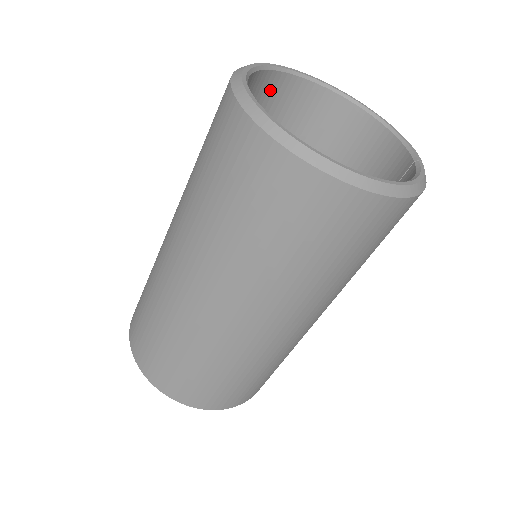
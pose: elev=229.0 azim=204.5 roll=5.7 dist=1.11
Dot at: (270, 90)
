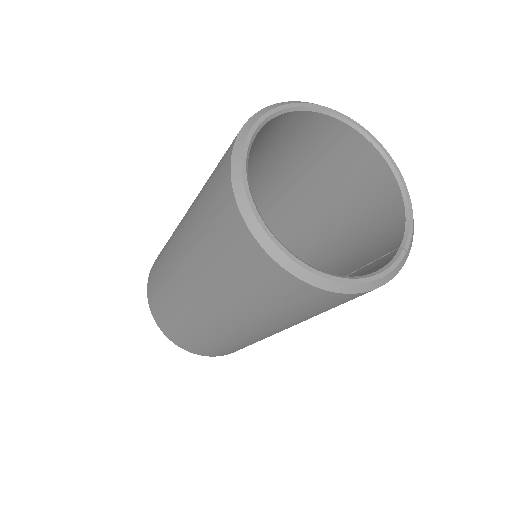
Dot at: (302, 124)
